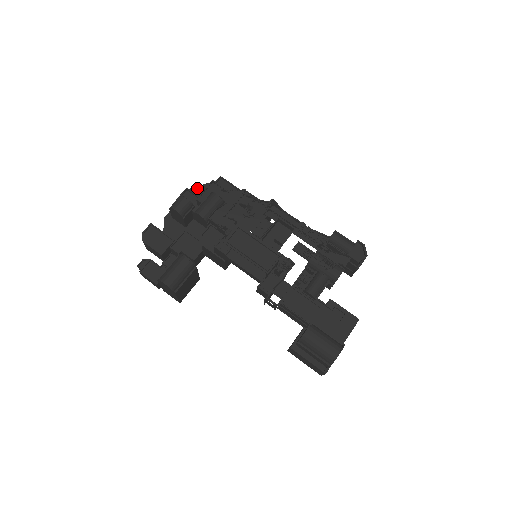
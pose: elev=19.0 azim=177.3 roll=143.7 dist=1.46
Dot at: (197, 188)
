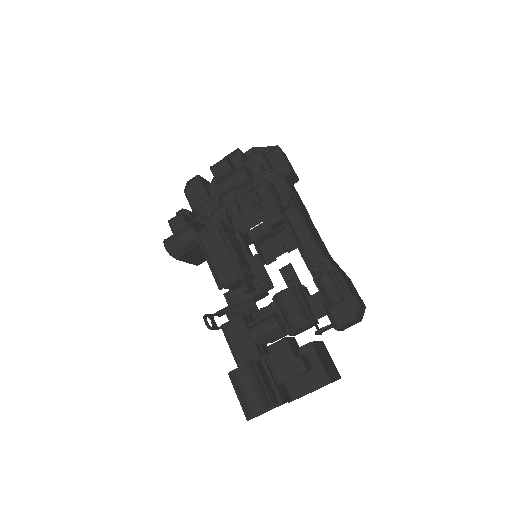
Dot at: (260, 149)
